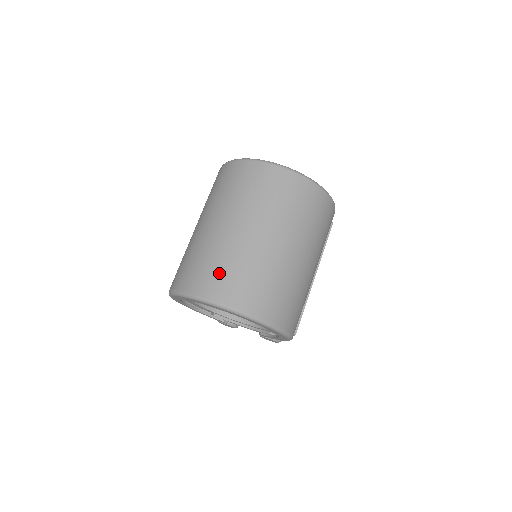
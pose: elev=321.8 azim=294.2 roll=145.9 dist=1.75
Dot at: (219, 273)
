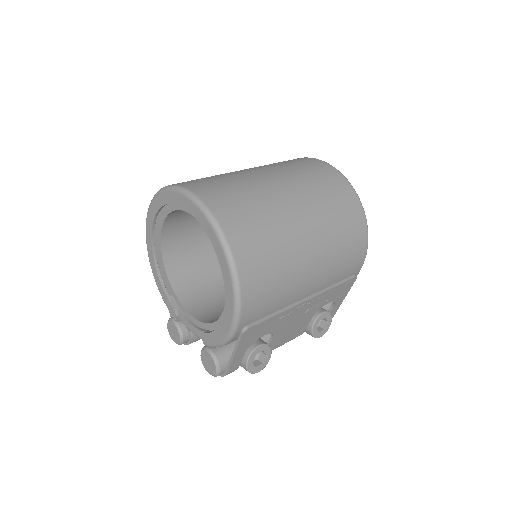
Dot at: (212, 181)
